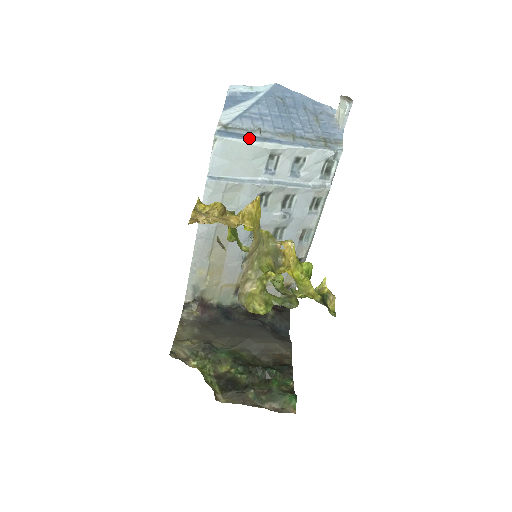
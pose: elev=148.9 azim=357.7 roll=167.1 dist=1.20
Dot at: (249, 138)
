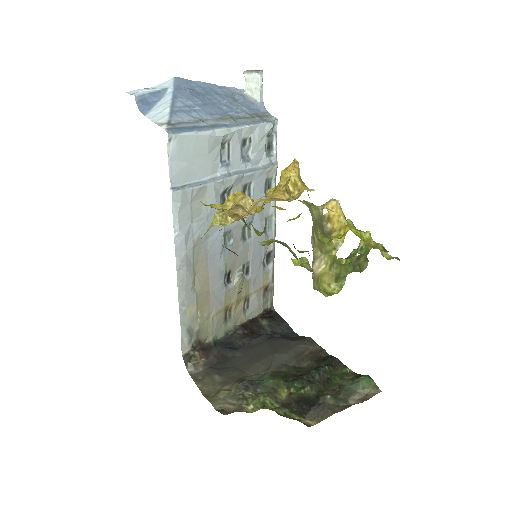
Dot at: (200, 129)
